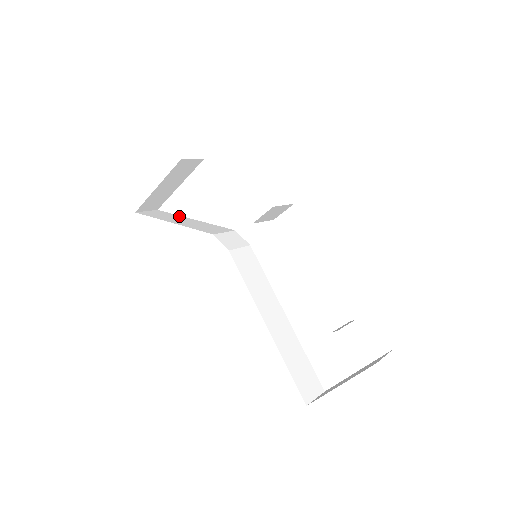
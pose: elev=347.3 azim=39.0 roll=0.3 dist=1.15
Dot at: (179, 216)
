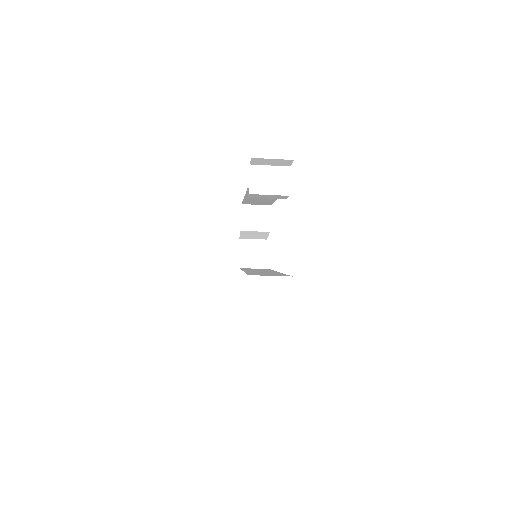
Dot at: occluded
